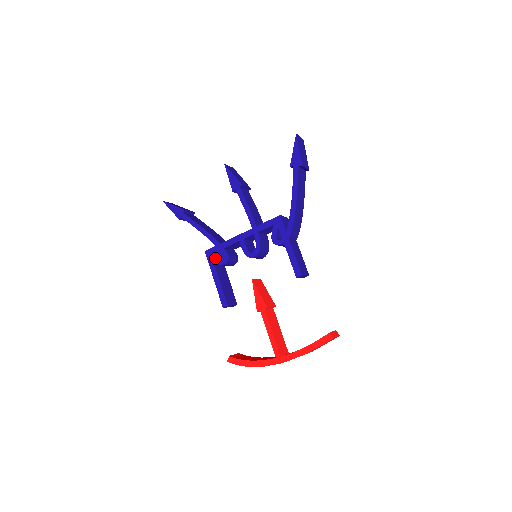
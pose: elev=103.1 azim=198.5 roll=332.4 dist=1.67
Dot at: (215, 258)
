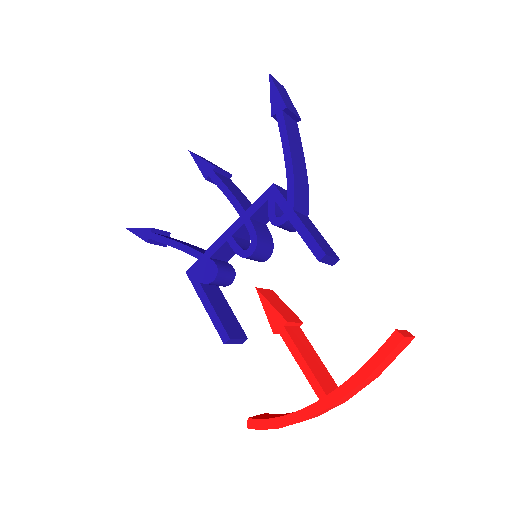
Dot at: (200, 276)
